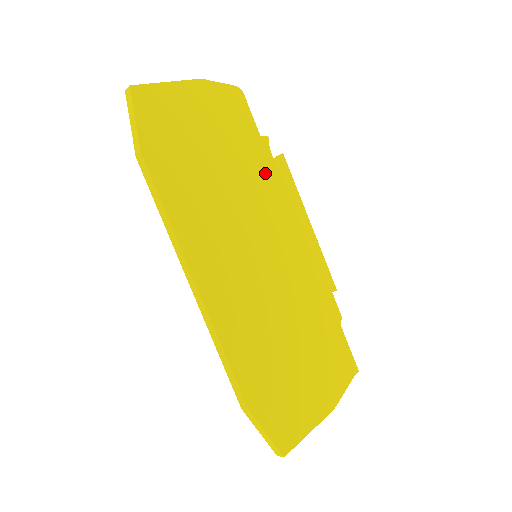
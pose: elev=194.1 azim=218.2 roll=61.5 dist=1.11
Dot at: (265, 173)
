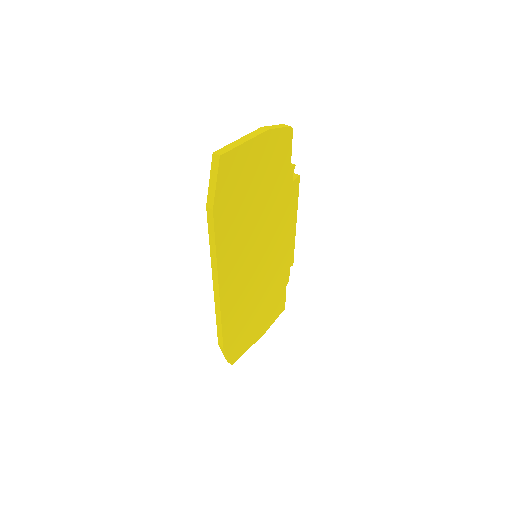
Dot at: (283, 196)
